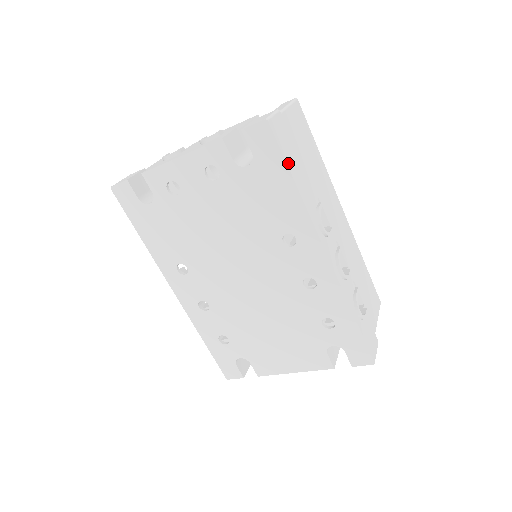
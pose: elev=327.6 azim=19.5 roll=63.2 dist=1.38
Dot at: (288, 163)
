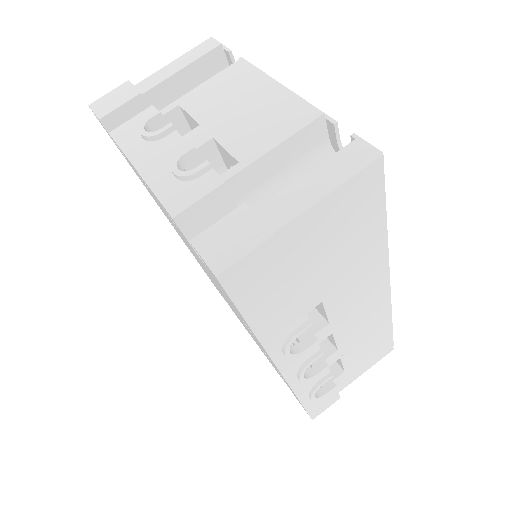
Dot at: (246, 310)
